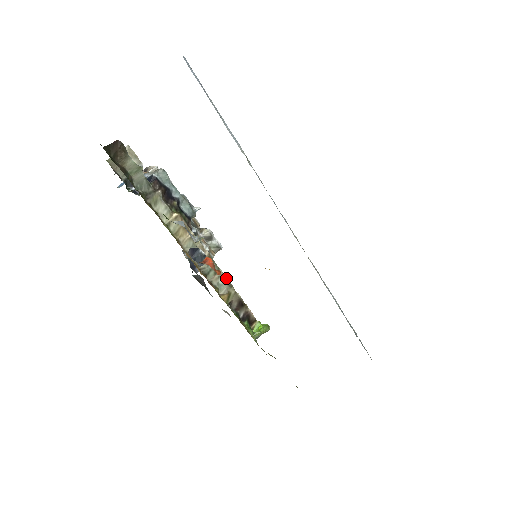
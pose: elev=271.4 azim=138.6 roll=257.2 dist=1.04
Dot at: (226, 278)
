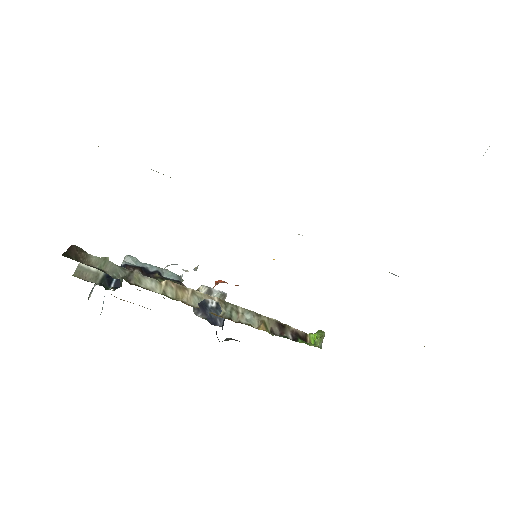
Dot at: (250, 311)
